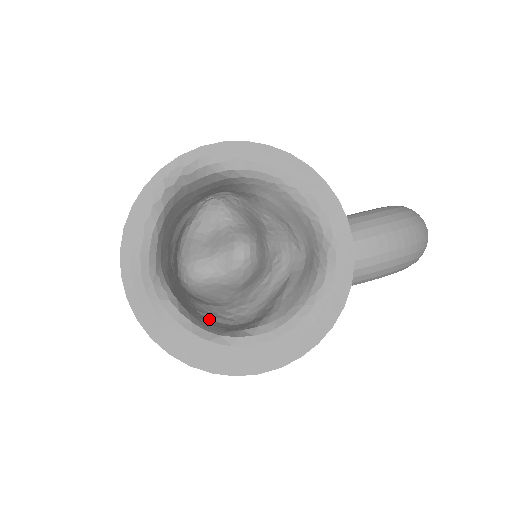
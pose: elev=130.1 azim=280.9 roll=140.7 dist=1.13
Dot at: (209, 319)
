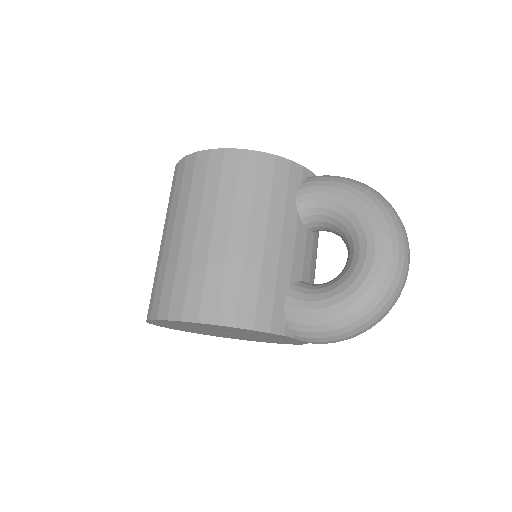
Dot at: occluded
